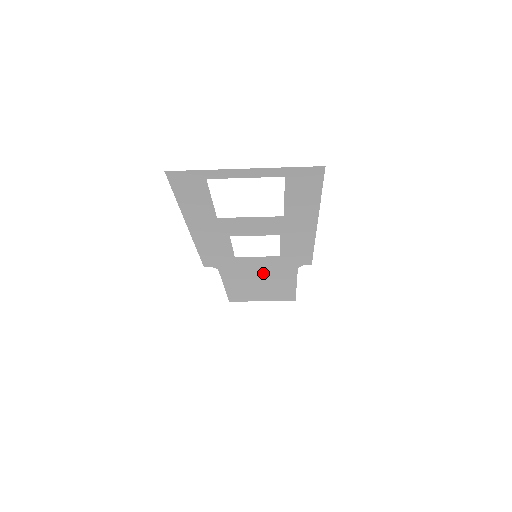
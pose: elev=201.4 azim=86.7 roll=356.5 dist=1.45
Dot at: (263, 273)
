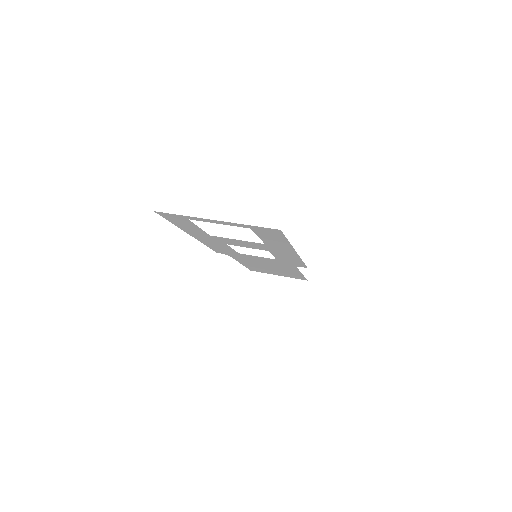
Dot at: (269, 264)
